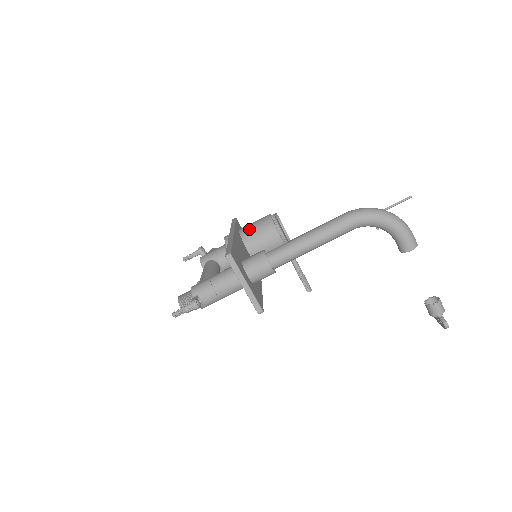
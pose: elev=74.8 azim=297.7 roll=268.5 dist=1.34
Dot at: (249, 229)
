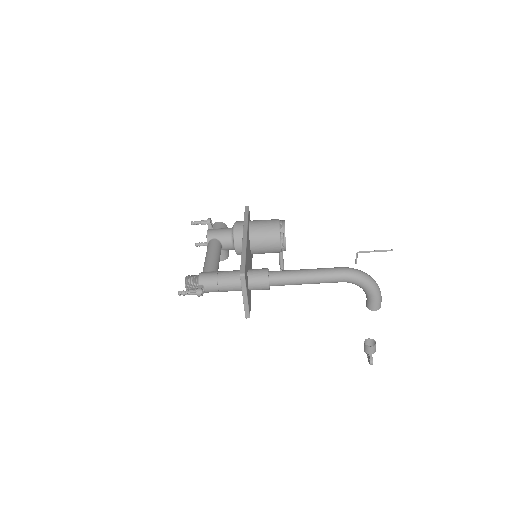
Dot at: (258, 228)
